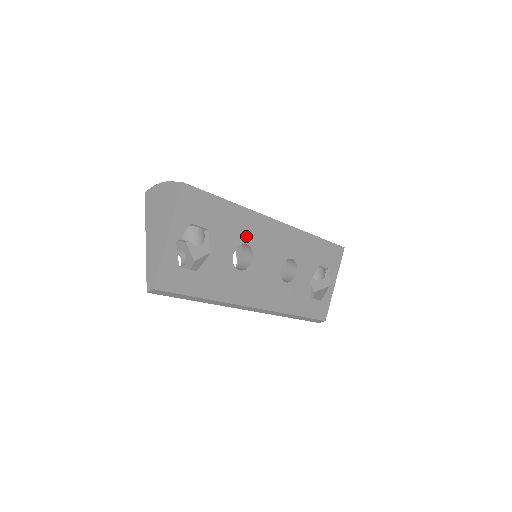
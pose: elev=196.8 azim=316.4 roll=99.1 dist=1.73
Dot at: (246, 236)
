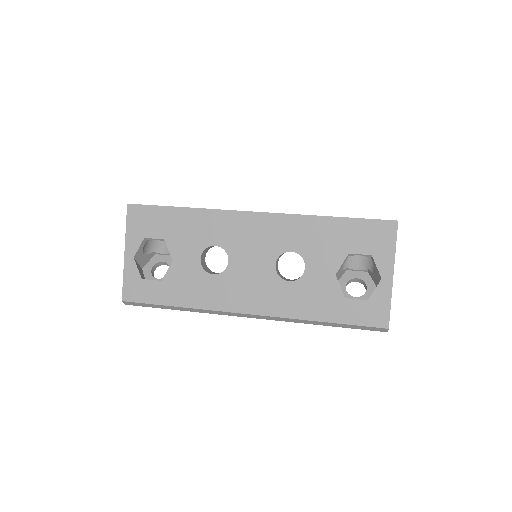
Dot at: (213, 237)
